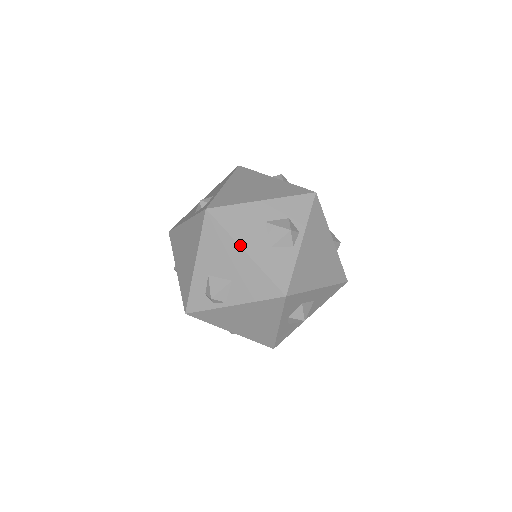
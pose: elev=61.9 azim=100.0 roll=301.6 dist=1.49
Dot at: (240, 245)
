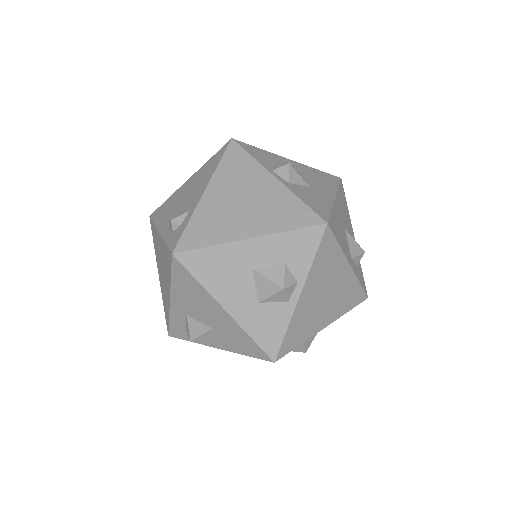
Dot at: (218, 301)
